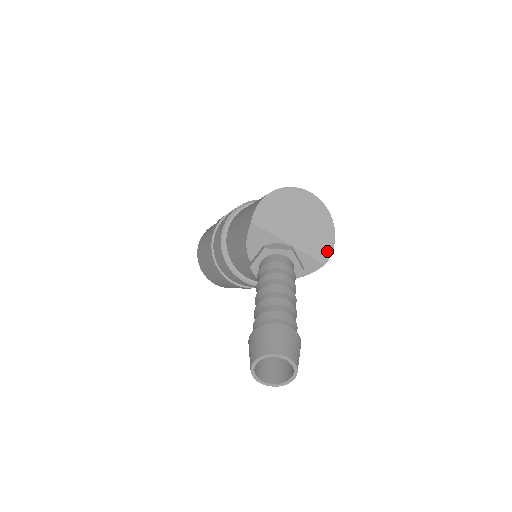
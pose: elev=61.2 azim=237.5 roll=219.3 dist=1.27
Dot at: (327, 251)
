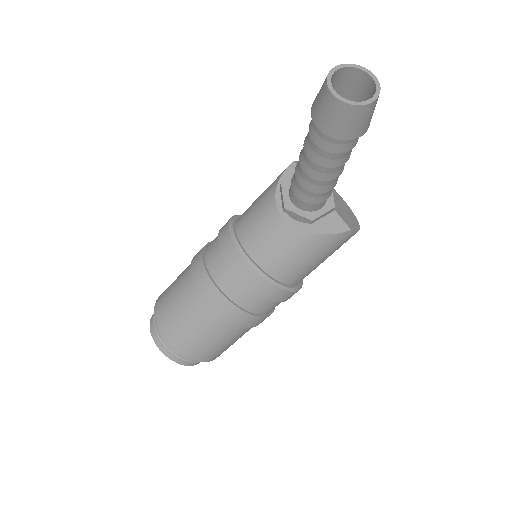
Dot at: (353, 227)
